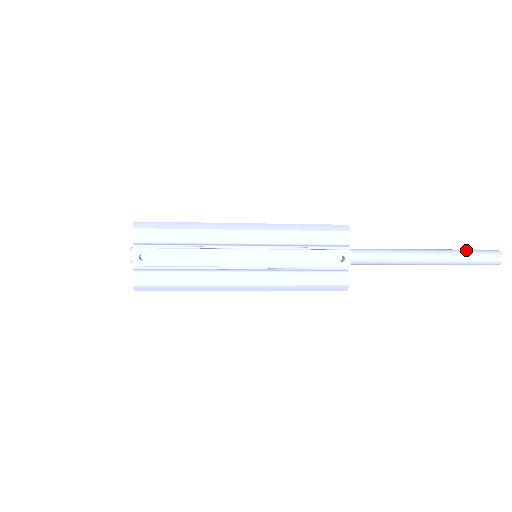
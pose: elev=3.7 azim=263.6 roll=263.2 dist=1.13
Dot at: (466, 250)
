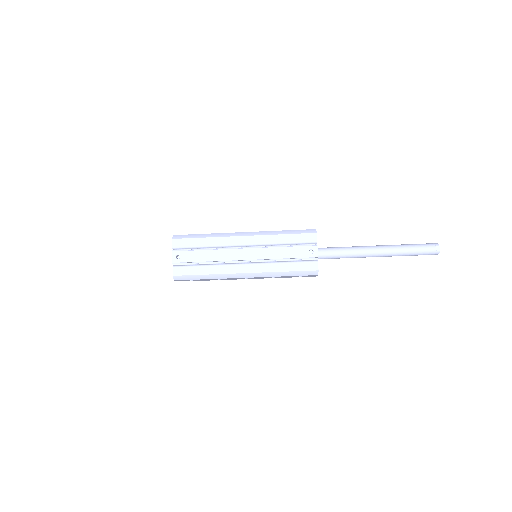
Dot at: (411, 244)
